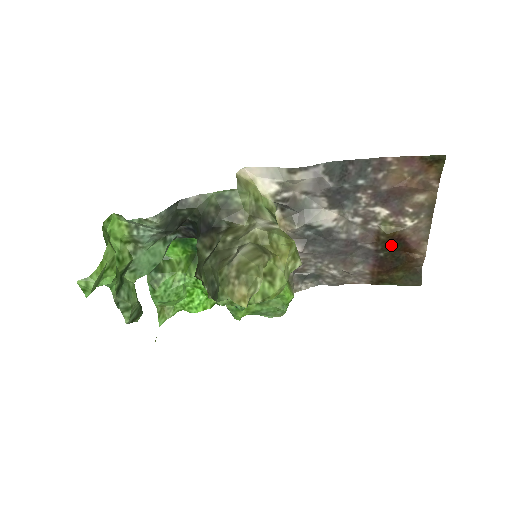
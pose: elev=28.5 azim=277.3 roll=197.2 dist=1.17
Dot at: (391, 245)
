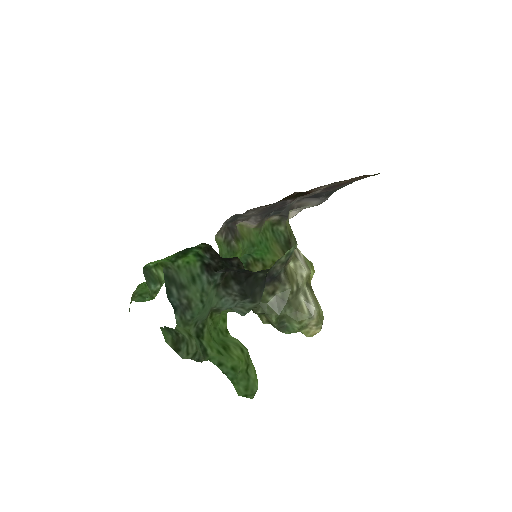
Dot at: (299, 196)
